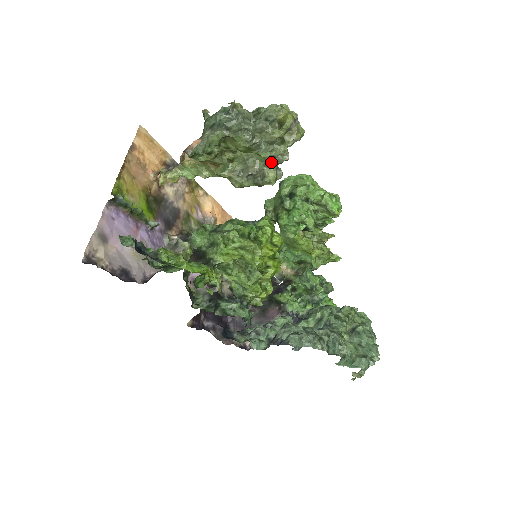
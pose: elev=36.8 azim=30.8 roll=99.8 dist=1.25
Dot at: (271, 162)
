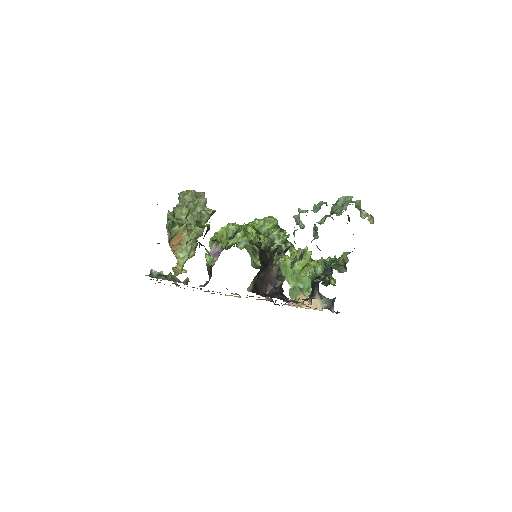
Dot at: (201, 205)
